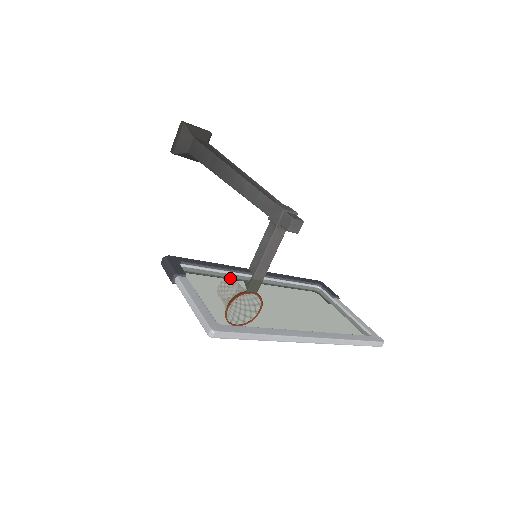
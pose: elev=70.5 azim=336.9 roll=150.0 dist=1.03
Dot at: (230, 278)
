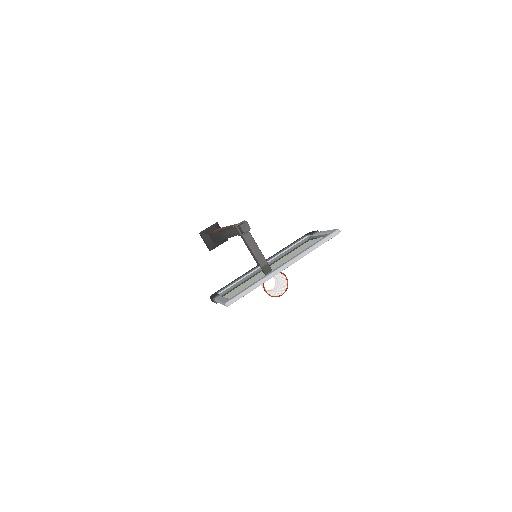
Dot at: (247, 277)
